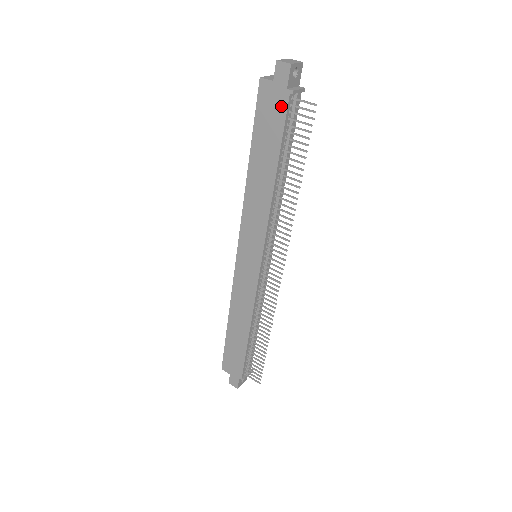
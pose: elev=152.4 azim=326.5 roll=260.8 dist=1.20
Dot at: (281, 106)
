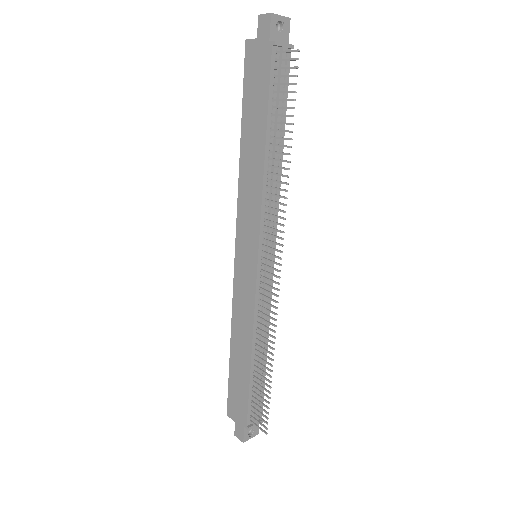
Dot at: (265, 63)
